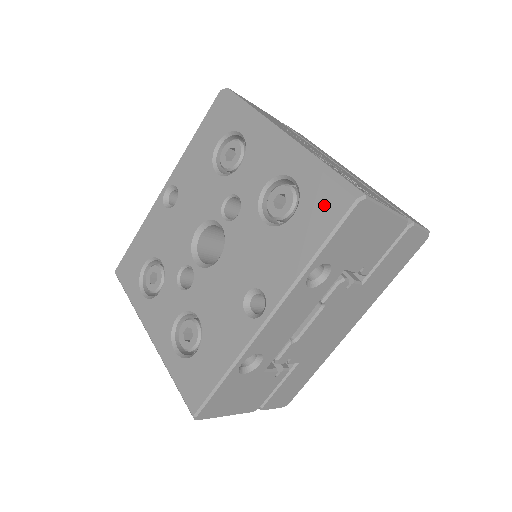
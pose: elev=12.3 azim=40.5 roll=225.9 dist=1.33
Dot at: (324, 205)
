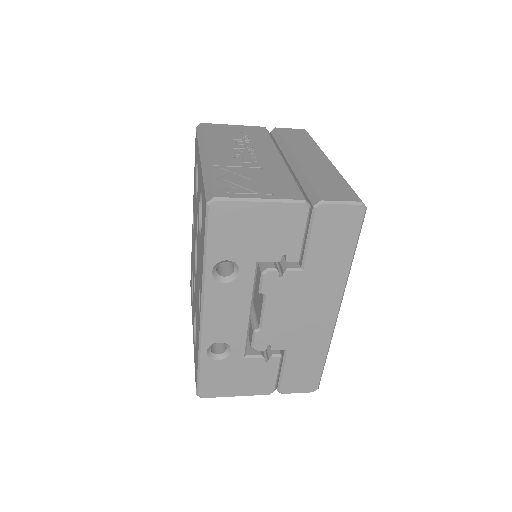
Dot at: occluded
